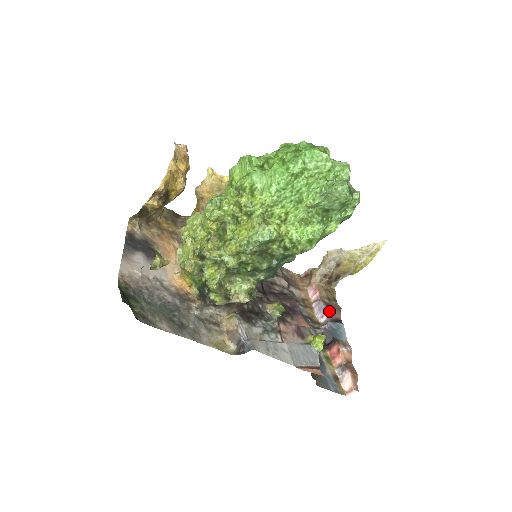
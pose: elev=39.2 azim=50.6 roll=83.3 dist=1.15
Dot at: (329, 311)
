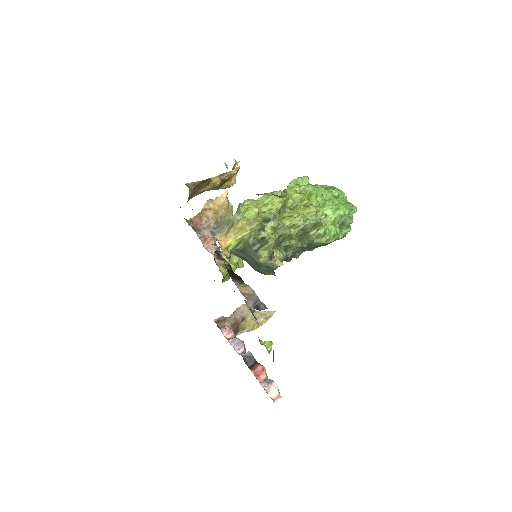
Dot at: occluded
